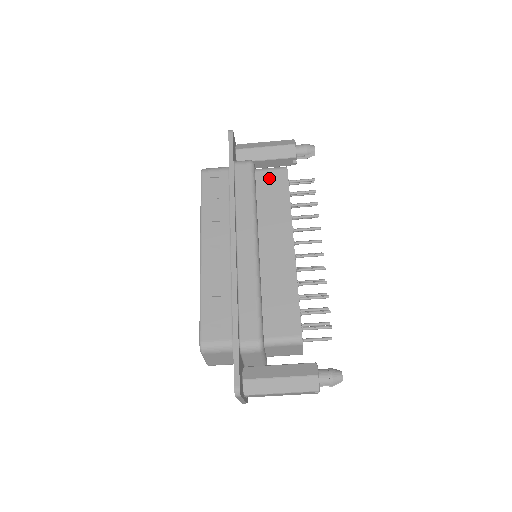
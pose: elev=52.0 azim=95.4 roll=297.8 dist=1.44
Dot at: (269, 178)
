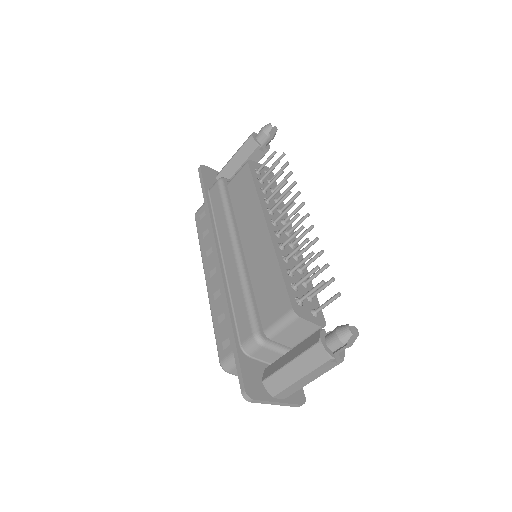
Dot at: (237, 181)
